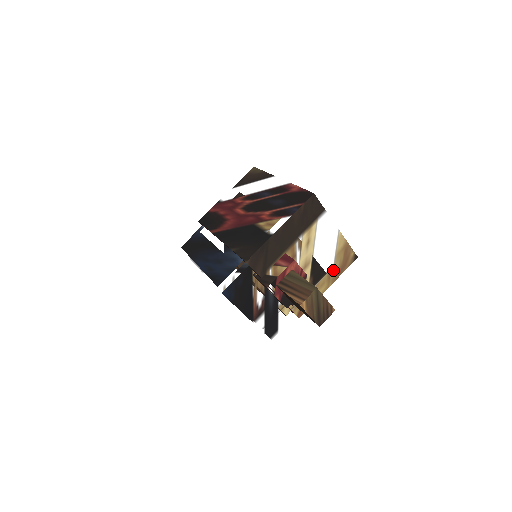
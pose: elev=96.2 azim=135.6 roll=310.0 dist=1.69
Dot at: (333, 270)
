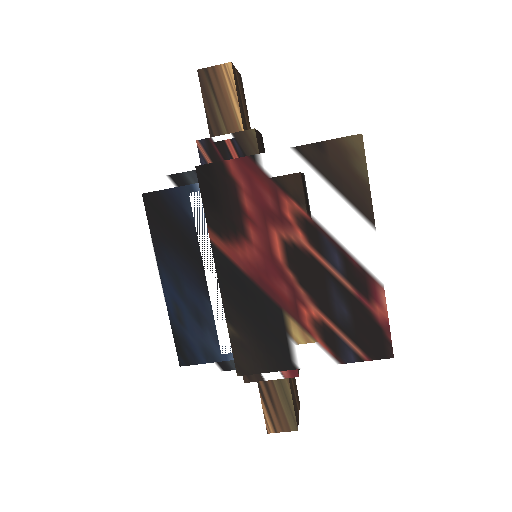
Dot at: occluded
